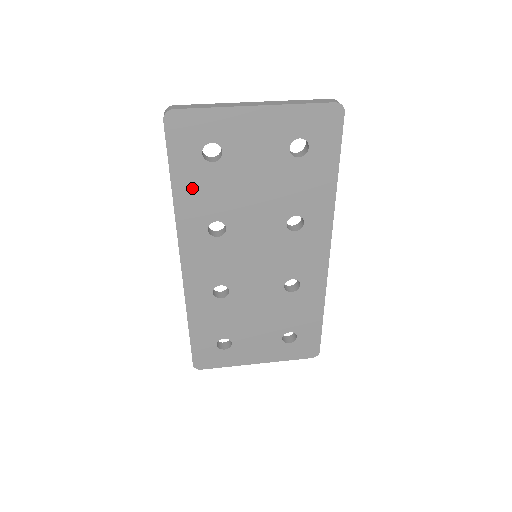
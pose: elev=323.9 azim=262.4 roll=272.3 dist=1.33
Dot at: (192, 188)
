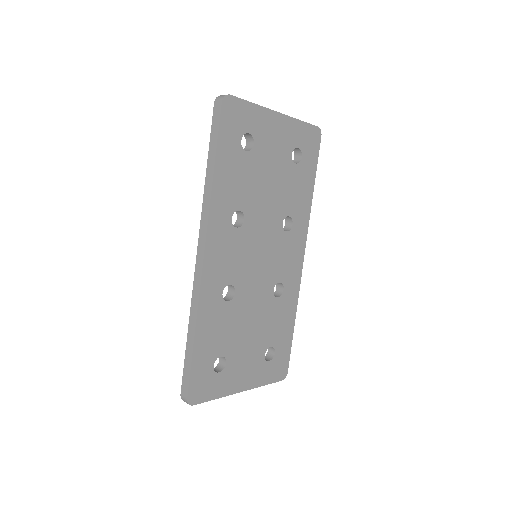
Dot at: (228, 172)
